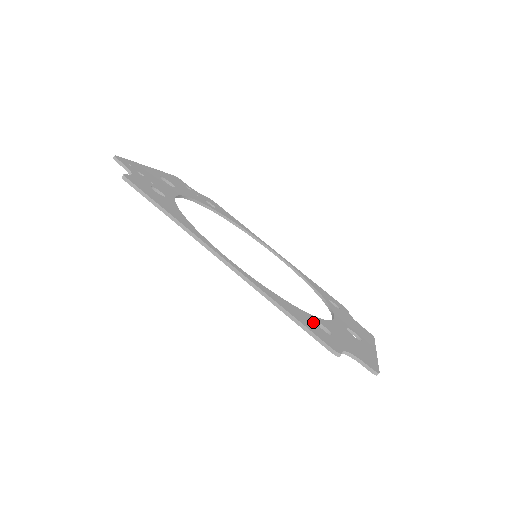
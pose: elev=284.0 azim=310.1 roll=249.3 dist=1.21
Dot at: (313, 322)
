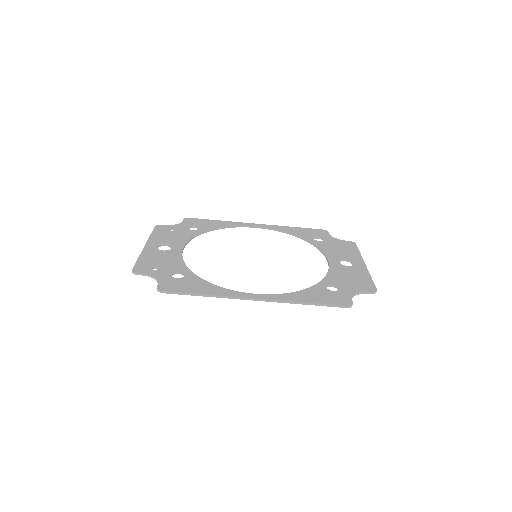
Dot at: (324, 291)
